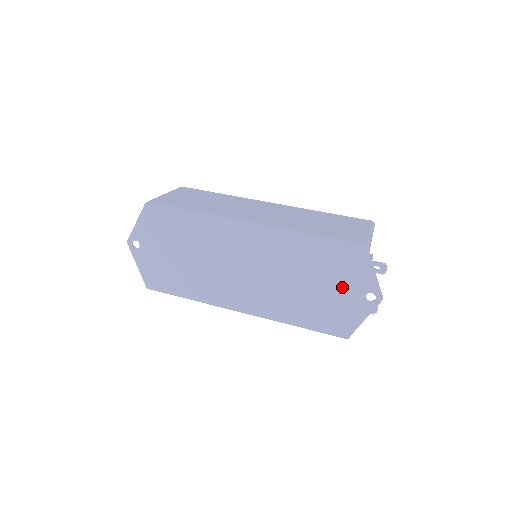
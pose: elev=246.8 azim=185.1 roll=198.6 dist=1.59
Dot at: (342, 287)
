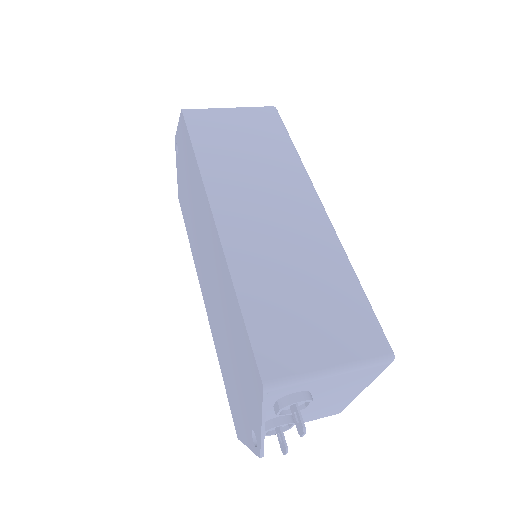
Dot at: (243, 390)
